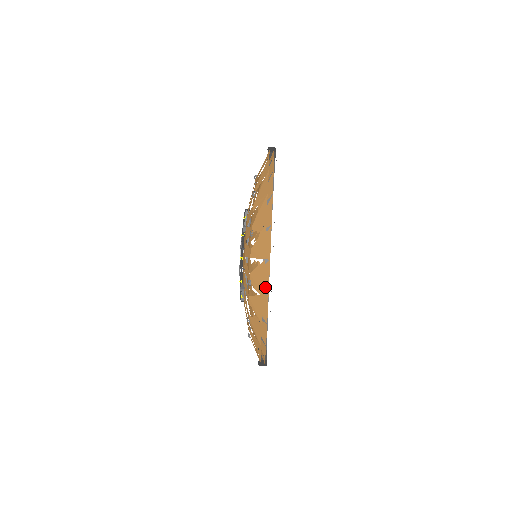
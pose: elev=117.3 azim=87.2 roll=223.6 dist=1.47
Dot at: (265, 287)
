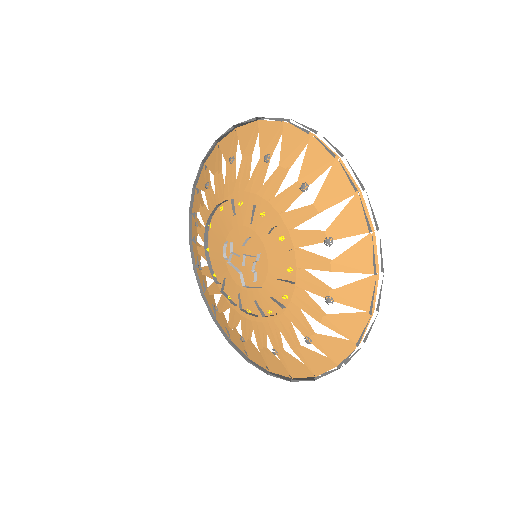
Dot at: (365, 304)
